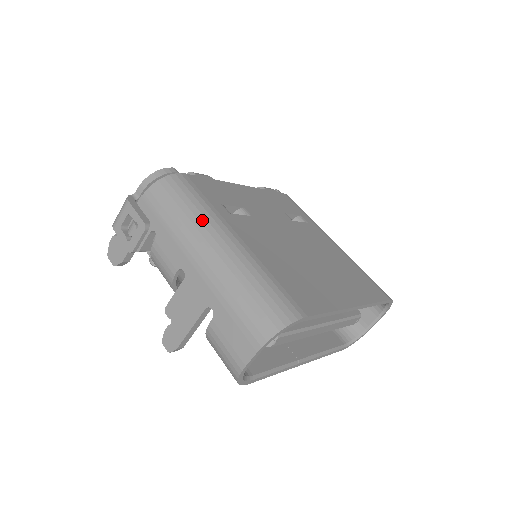
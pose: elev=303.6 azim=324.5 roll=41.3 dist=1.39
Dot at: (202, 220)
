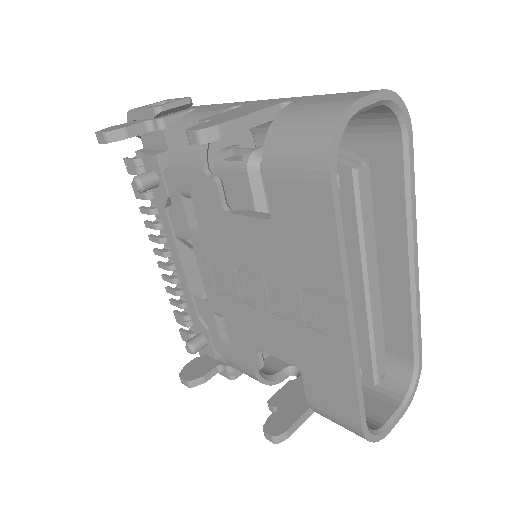
Dot at: occluded
